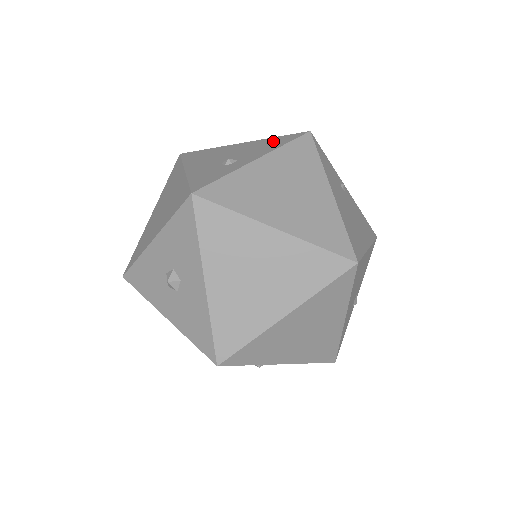
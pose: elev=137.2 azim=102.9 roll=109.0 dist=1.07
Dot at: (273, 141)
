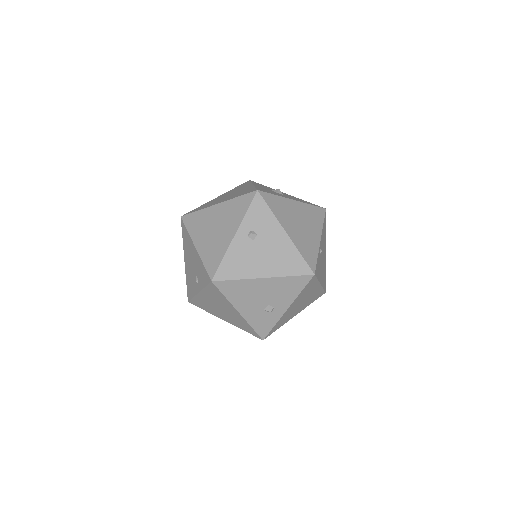
Dot at: (291, 285)
